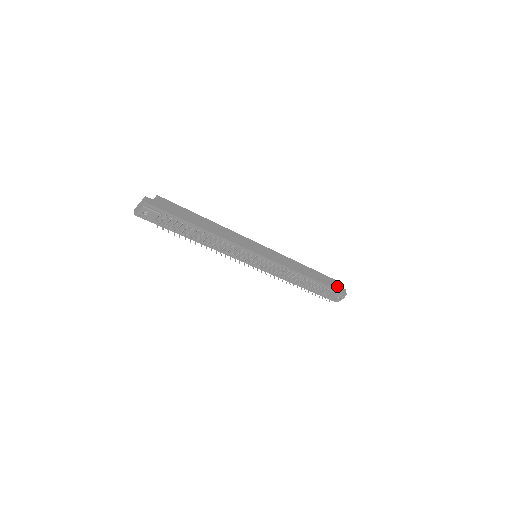
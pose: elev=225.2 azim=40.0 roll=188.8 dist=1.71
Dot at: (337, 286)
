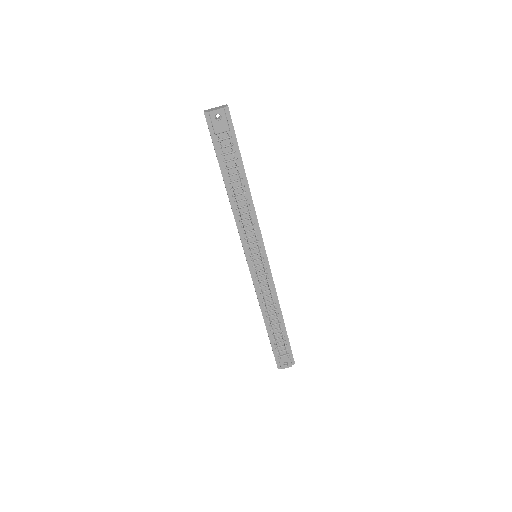
Dot at: occluded
